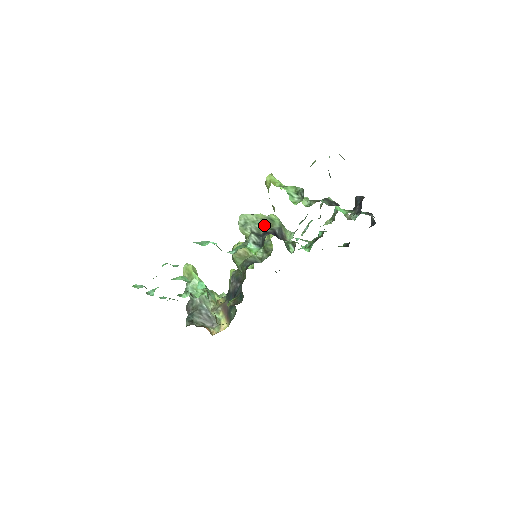
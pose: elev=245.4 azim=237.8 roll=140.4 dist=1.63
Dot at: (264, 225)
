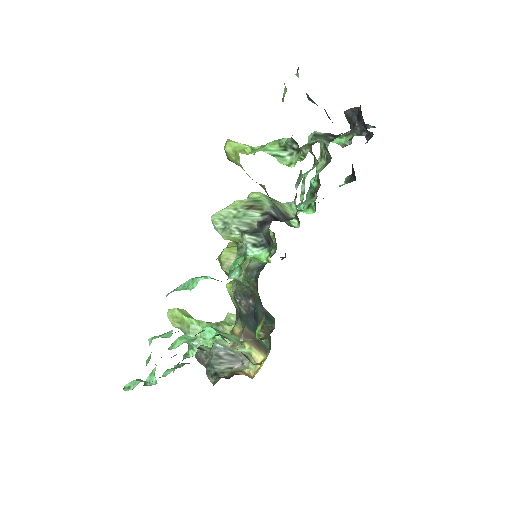
Dot at: (252, 214)
